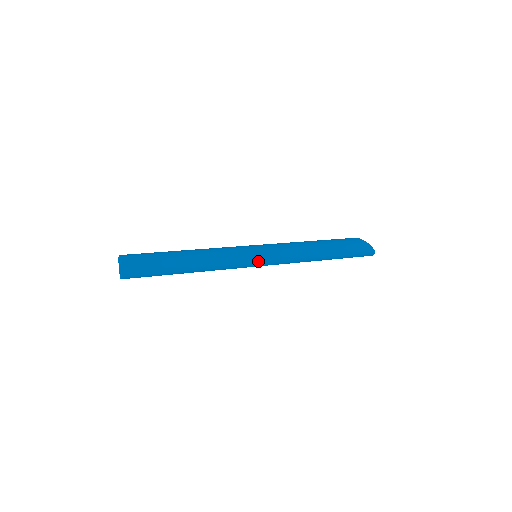
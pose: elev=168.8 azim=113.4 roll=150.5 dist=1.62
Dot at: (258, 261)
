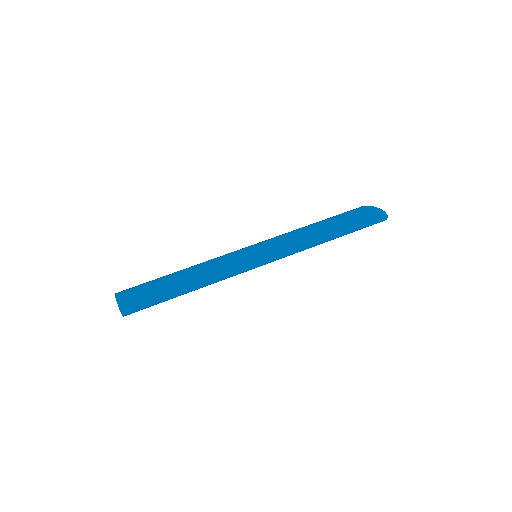
Dot at: (257, 259)
